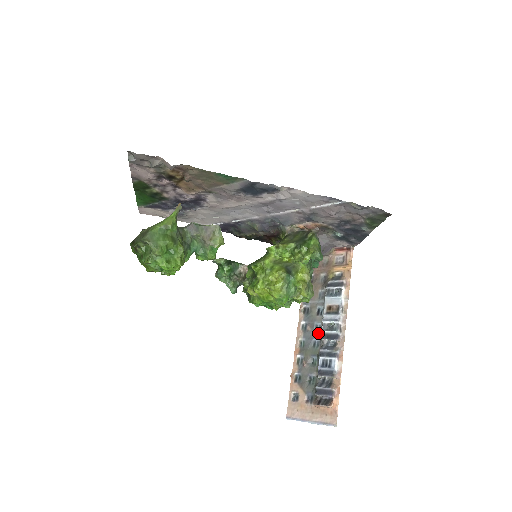
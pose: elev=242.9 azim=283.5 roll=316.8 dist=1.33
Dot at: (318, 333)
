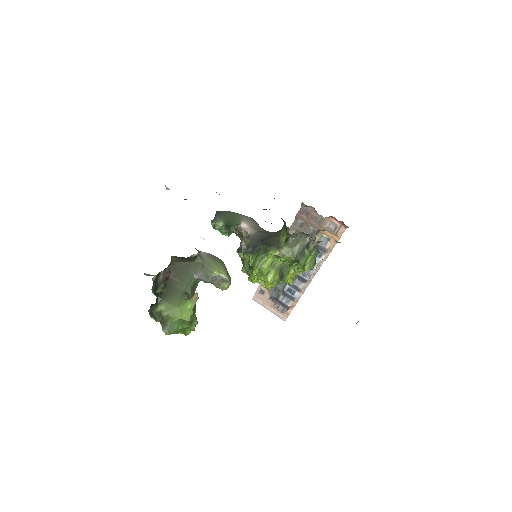
Dot at: occluded
